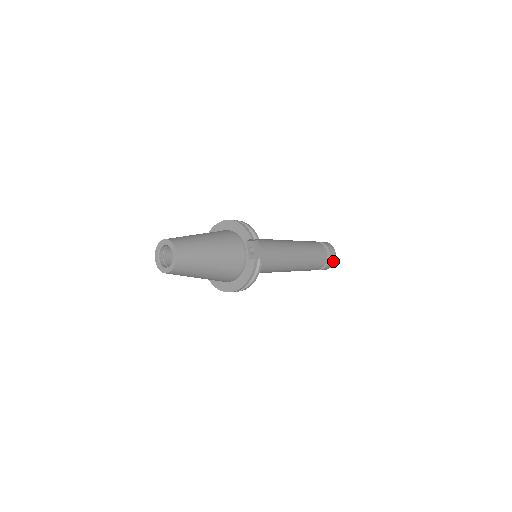
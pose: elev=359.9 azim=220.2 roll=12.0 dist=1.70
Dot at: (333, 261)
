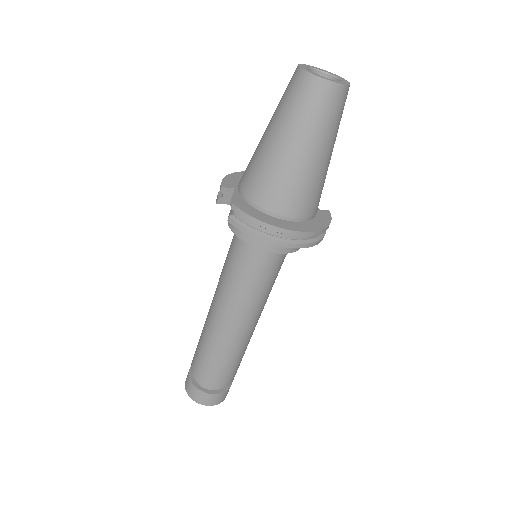
Dot at: (228, 391)
